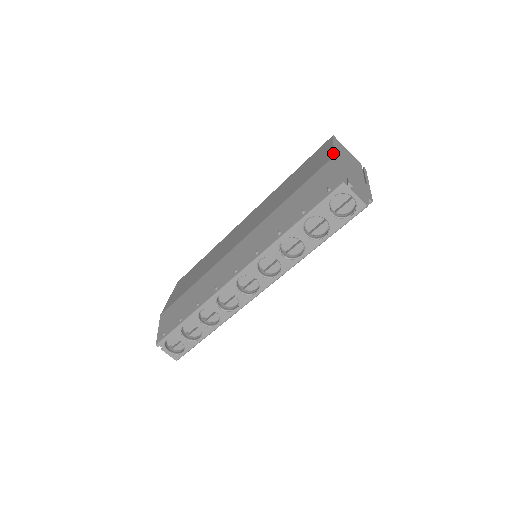
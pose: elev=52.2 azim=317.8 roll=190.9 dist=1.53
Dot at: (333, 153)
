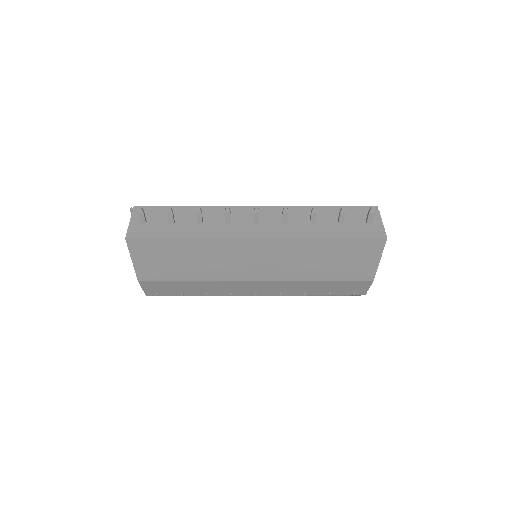
Dot at: occluded
